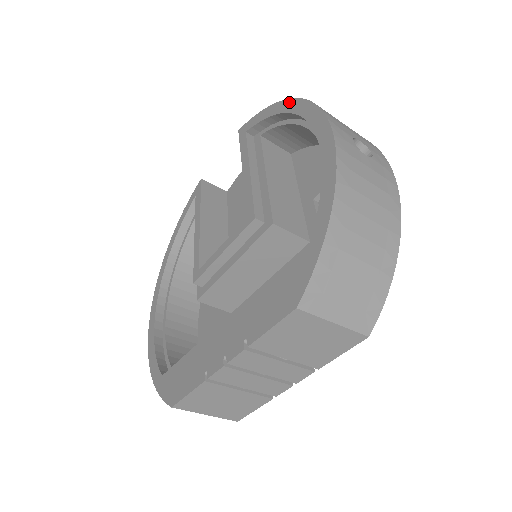
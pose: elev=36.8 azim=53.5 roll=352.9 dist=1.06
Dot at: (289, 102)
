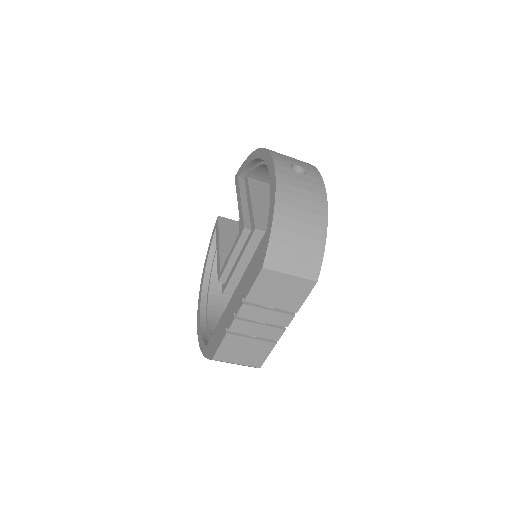
Dot at: (256, 152)
